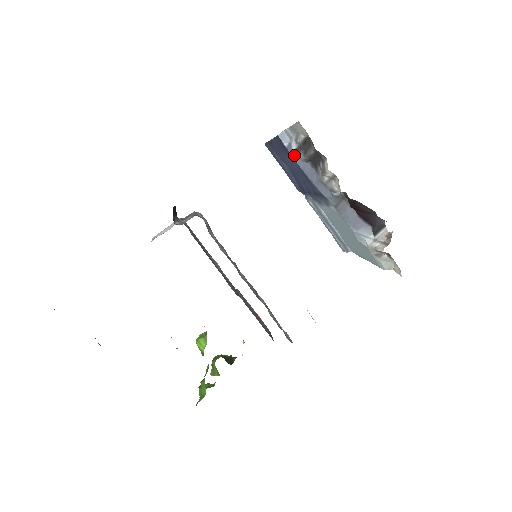
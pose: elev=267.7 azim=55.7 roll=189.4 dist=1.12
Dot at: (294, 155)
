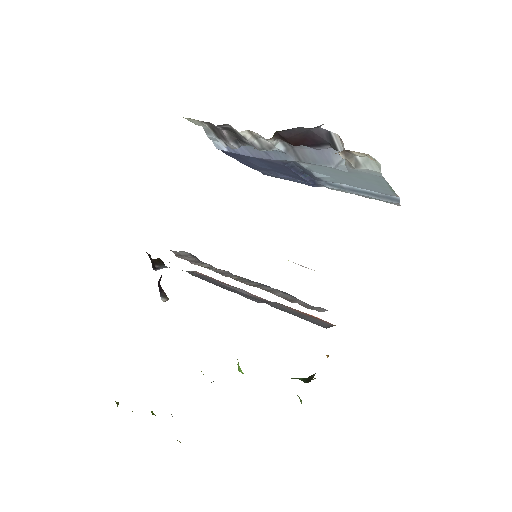
Dot at: (237, 152)
